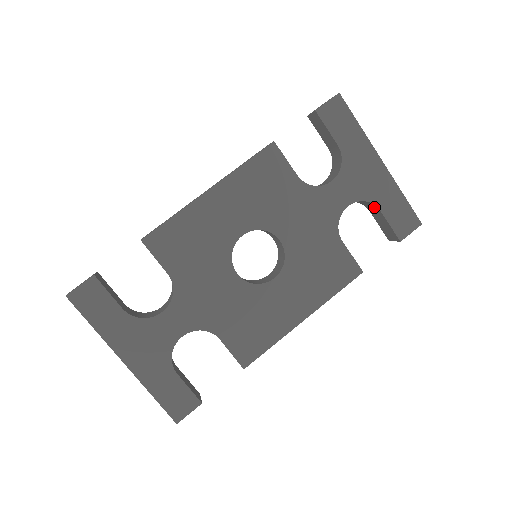
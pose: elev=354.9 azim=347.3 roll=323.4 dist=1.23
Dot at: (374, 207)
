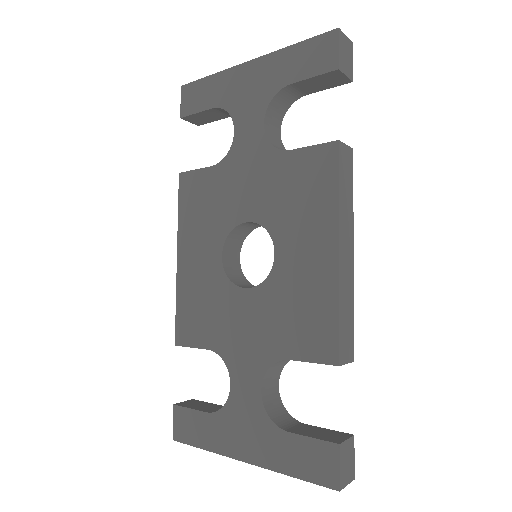
Dot at: (289, 90)
